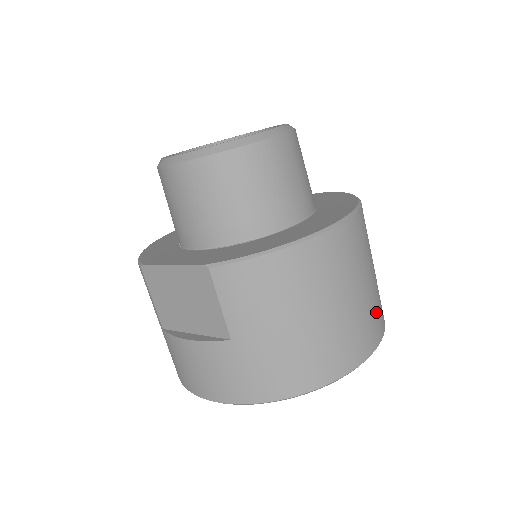
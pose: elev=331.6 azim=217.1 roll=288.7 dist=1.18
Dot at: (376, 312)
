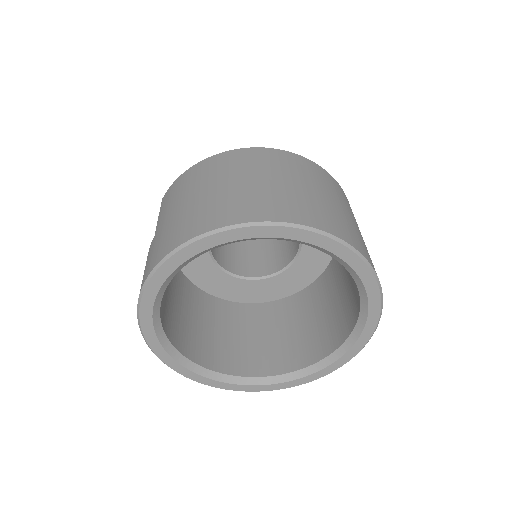
Dot at: (297, 204)
